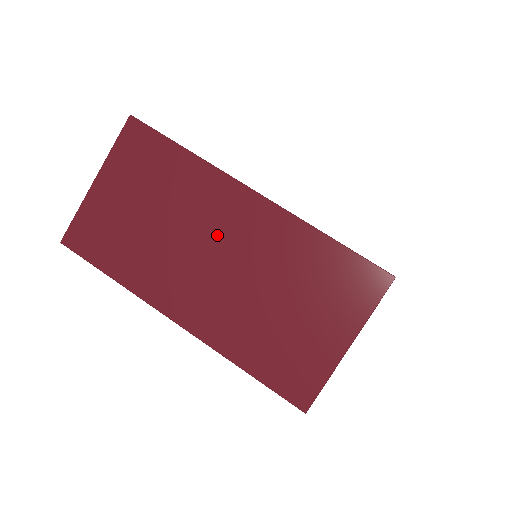
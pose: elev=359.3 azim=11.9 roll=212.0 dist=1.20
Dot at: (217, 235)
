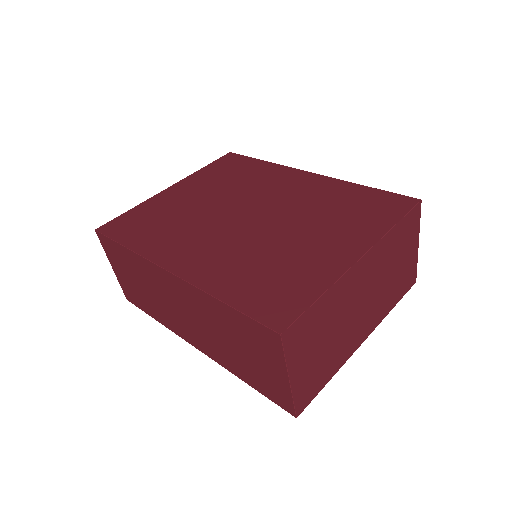
Dot at: (358, 296)
